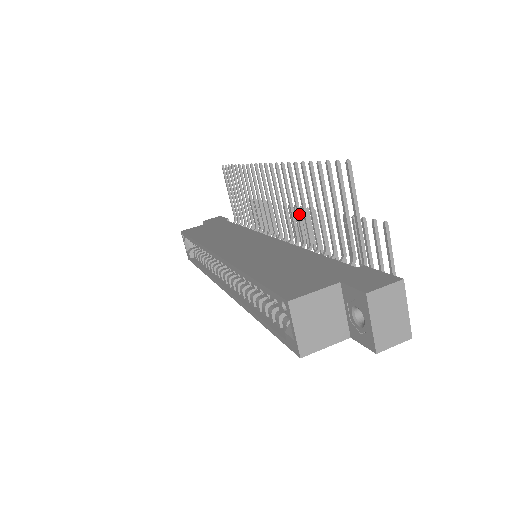
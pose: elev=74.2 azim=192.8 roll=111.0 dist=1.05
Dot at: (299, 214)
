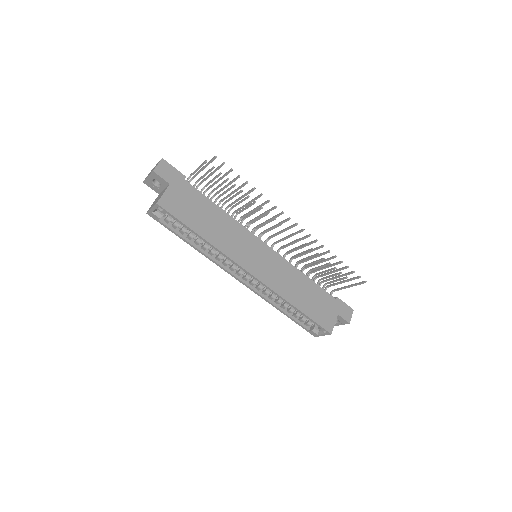
Dot at: occluded
